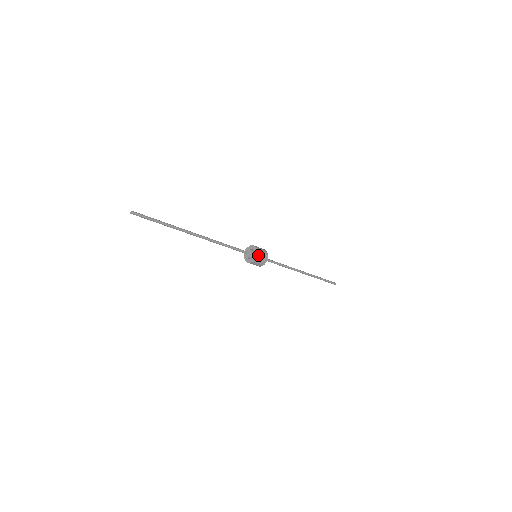
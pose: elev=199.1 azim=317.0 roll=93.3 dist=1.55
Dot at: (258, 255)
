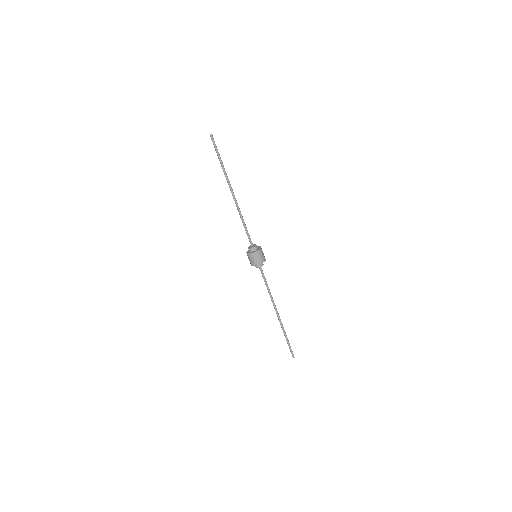
Dot at: (261, 248)
